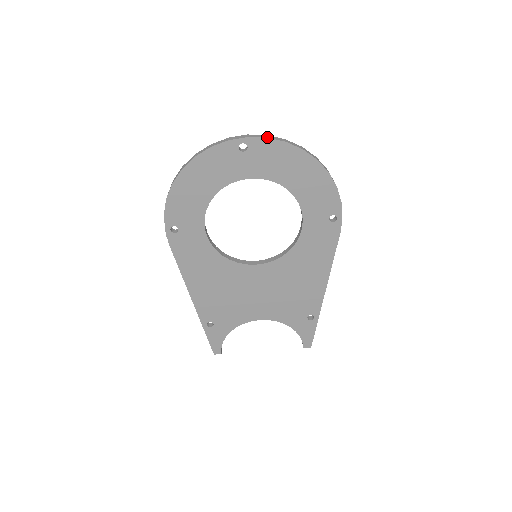
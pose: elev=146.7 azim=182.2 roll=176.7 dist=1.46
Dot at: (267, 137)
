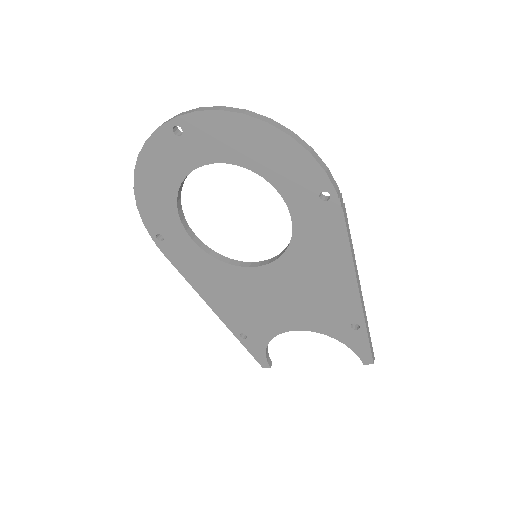
Dot at: (196, 110)
